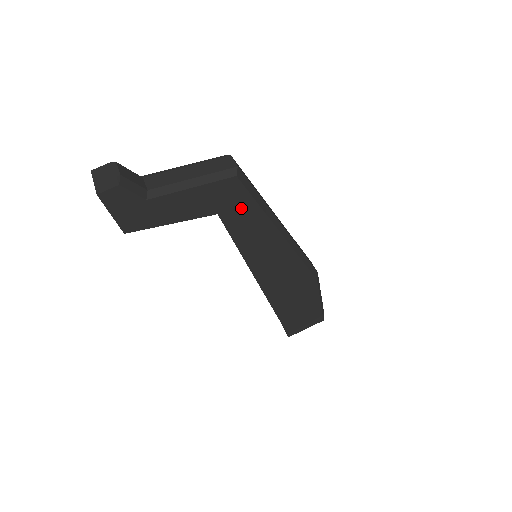
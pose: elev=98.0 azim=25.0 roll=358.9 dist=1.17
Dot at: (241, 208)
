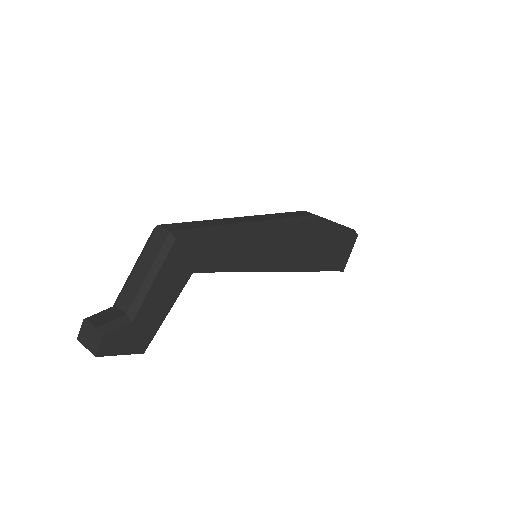
Dot at: (205, 250)
